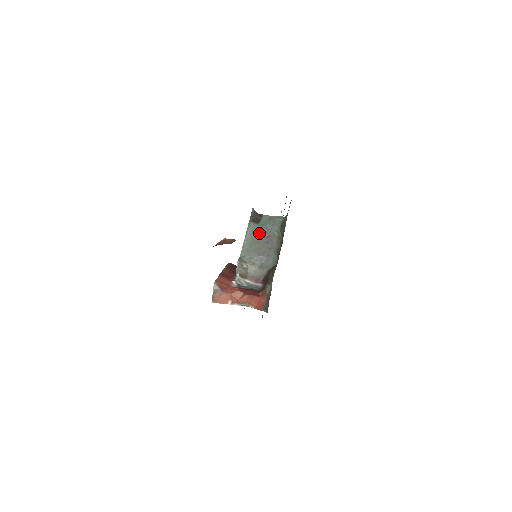
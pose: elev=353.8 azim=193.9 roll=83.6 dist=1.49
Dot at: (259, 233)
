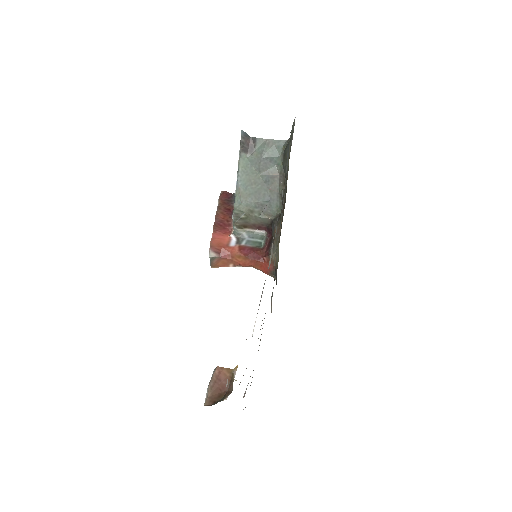
Dot at: (255, 169)
